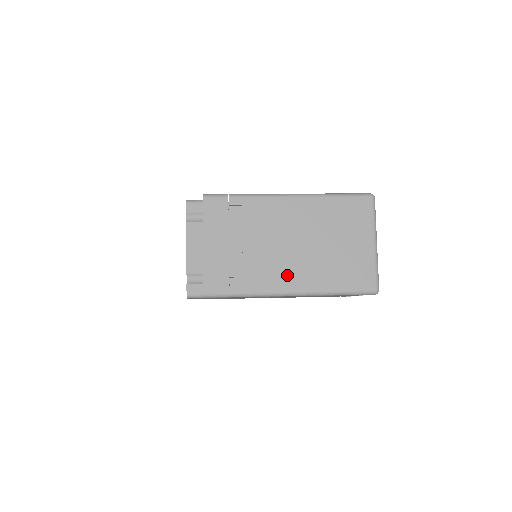
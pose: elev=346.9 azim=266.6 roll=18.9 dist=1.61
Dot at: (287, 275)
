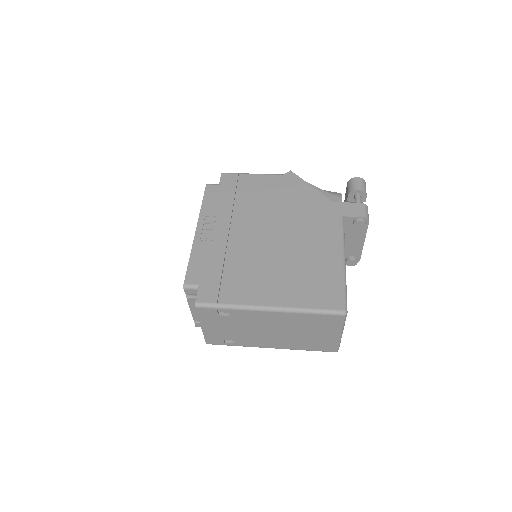
Dot at: (267, 342)
